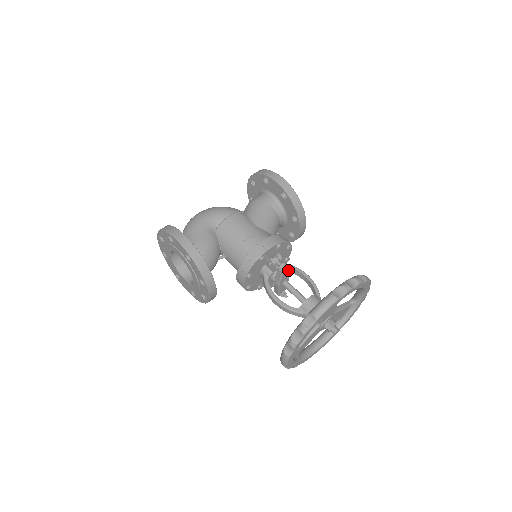
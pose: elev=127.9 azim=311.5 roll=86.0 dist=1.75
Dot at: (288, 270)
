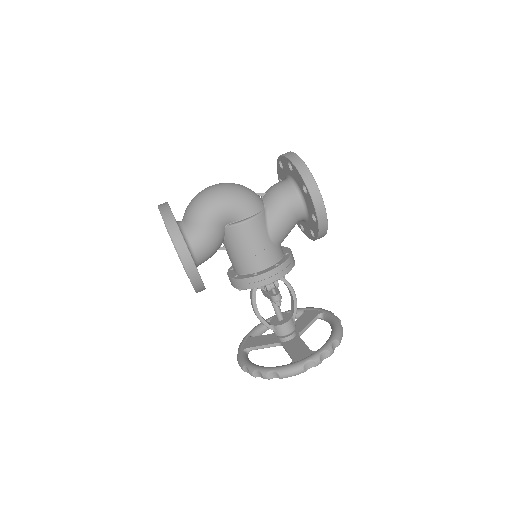
Dot at: (279, 303)
